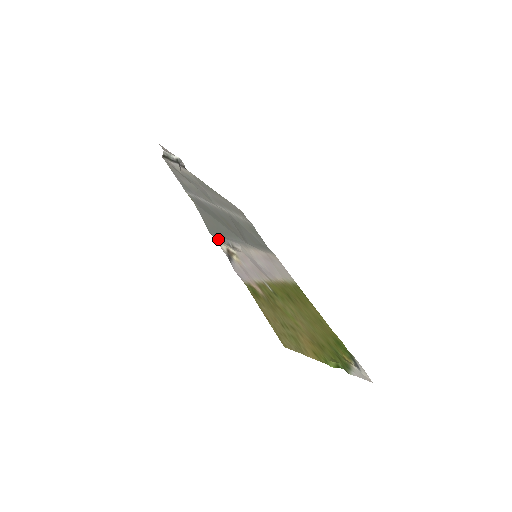
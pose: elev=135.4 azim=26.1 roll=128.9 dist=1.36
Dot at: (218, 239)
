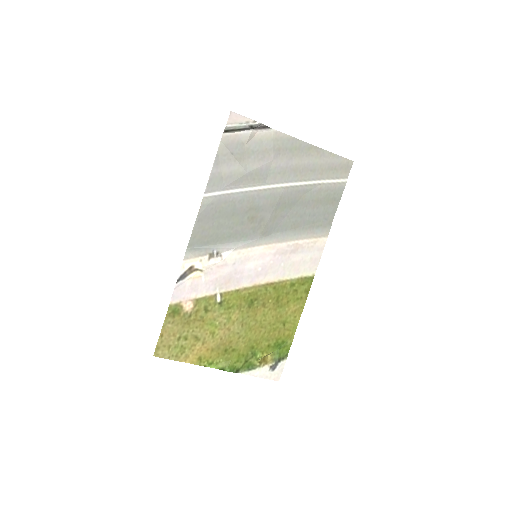
Dot at: (192, 254)
